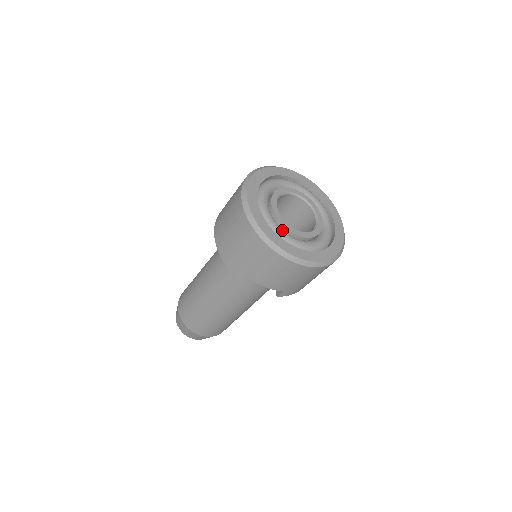
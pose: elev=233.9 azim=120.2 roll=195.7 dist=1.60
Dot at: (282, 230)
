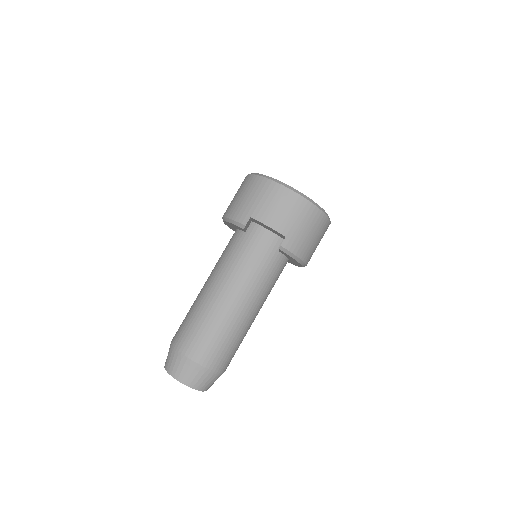
Dot at: occluded
